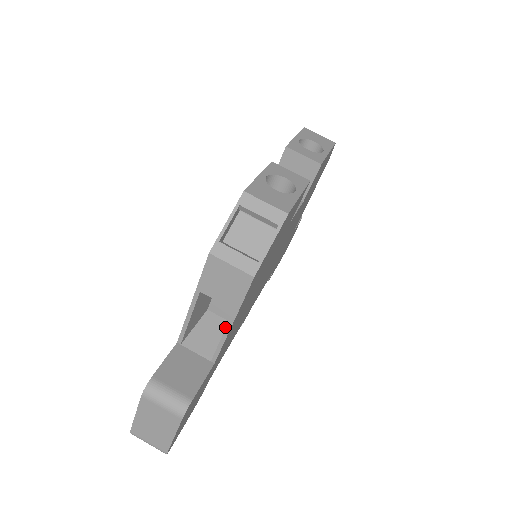
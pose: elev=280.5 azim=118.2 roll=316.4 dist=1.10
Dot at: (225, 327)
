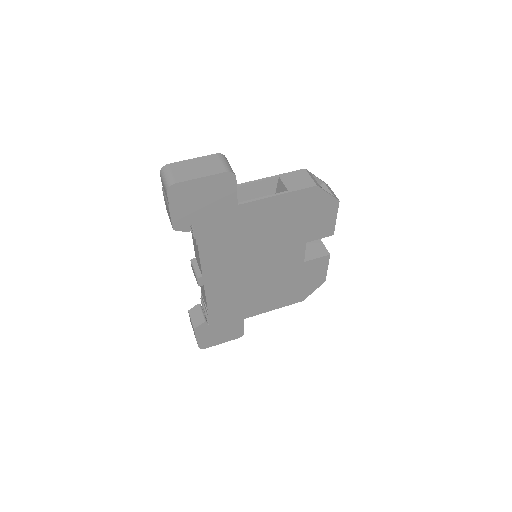
Dot at: occluded
